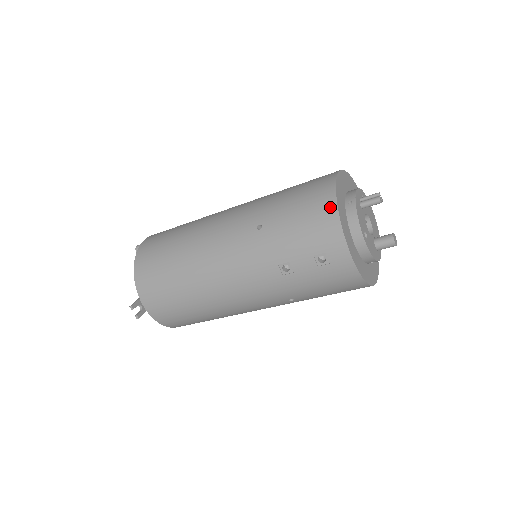
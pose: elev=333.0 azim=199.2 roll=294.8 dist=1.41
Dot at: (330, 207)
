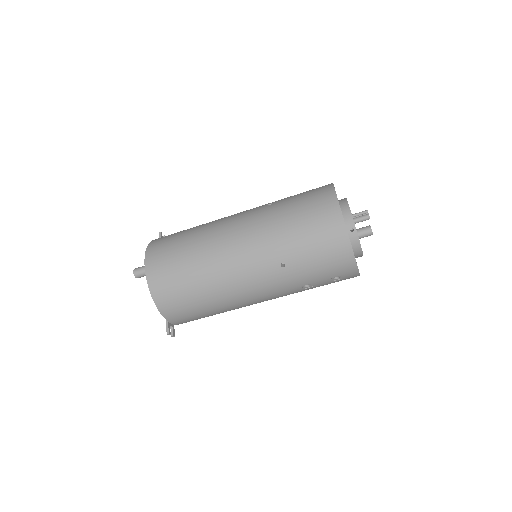
Dot at: (346, 249)
